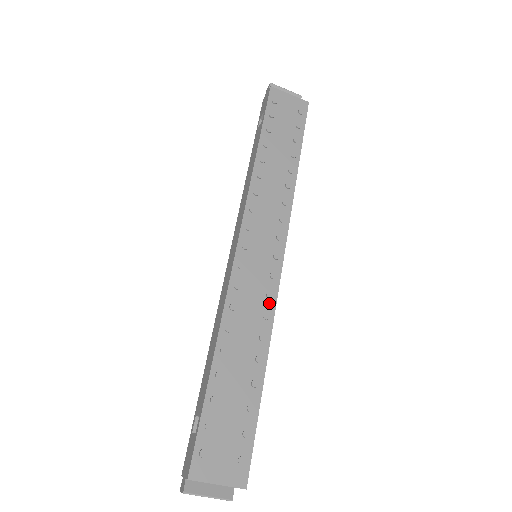
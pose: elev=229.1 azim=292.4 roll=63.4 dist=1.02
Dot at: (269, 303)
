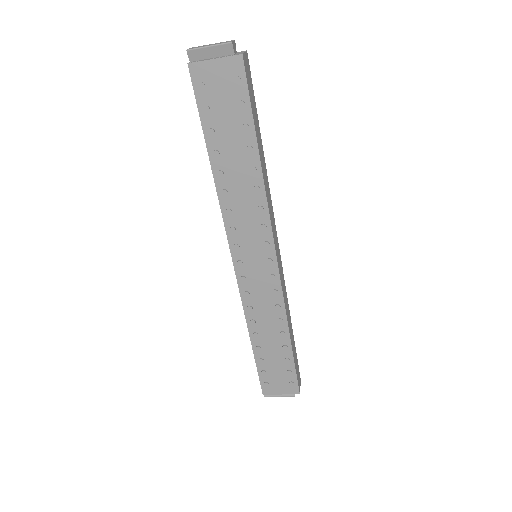
Dot at: (277, 297)
